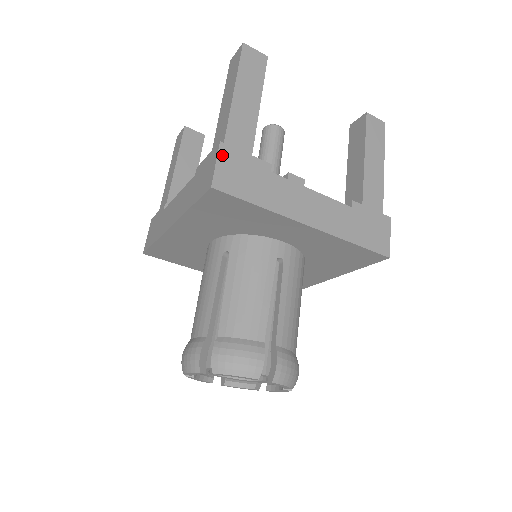
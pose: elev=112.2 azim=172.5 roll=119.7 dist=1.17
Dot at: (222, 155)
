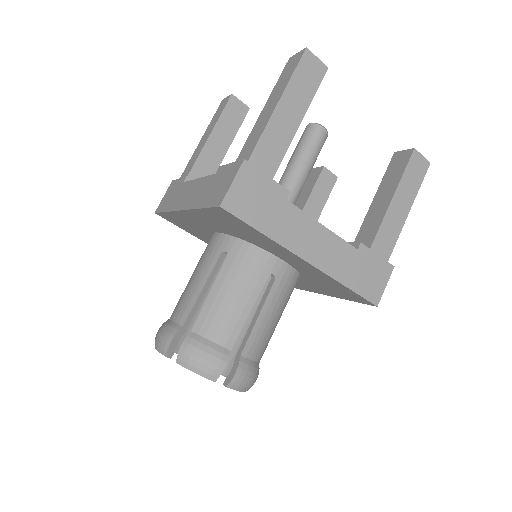
Dot at: (242, 174)
